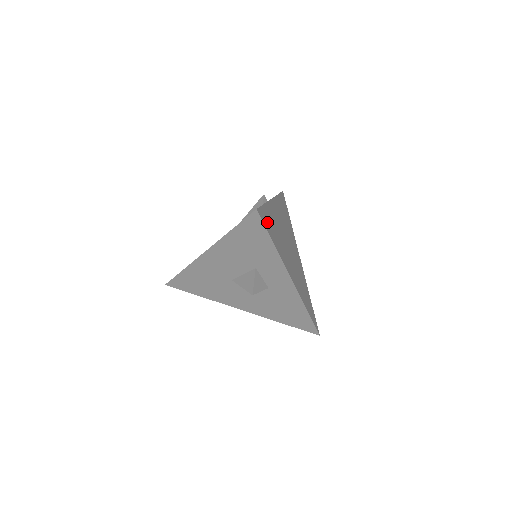
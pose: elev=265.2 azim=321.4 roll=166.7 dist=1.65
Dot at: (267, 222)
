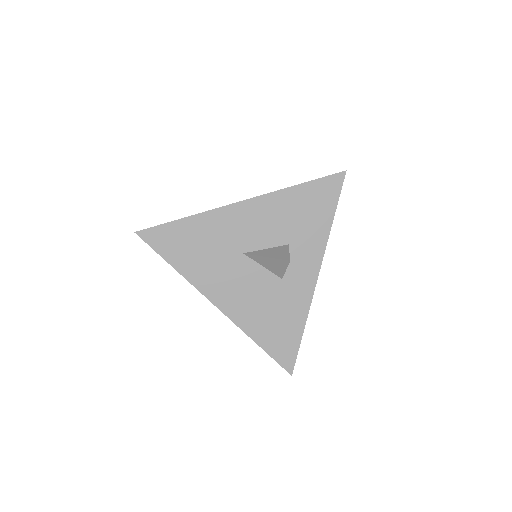
Dot at: occluded
